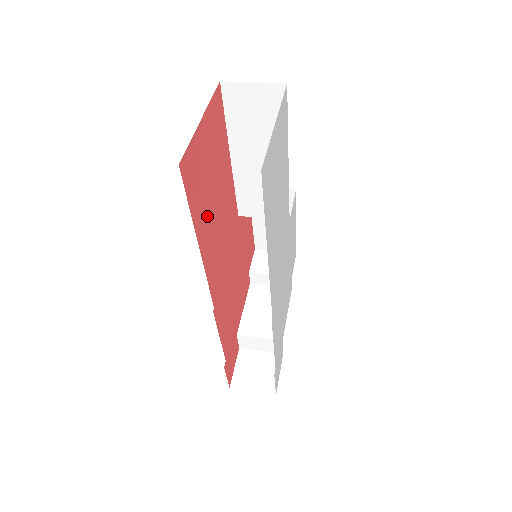
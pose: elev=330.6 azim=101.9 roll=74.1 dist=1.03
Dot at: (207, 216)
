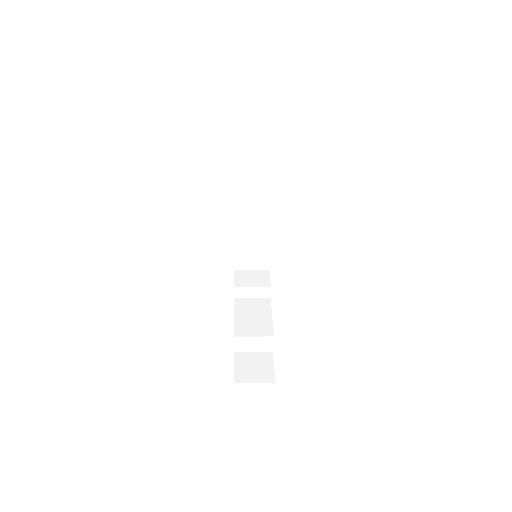
Dot at: occluded
